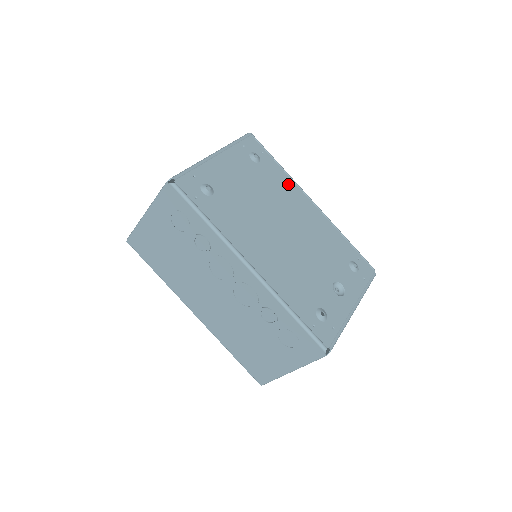
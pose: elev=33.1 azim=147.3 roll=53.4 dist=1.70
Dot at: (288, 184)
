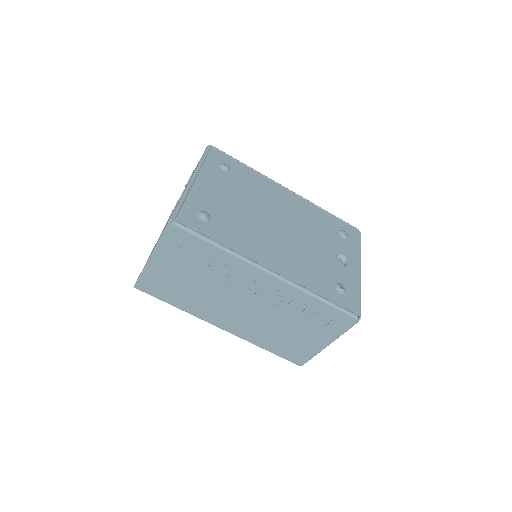
Dot at: (262, 181)
